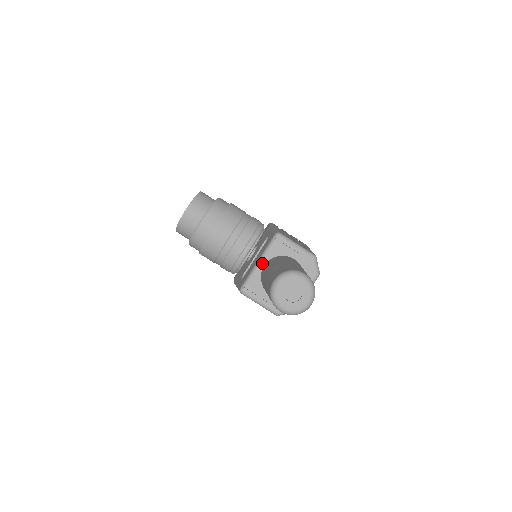
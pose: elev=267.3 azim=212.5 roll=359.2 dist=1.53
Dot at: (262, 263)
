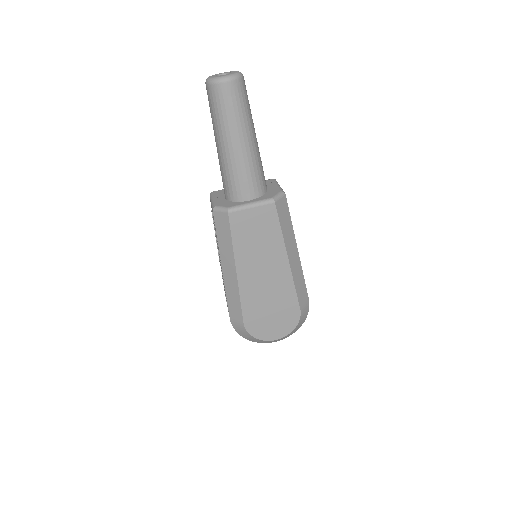
Dot at: occluded
